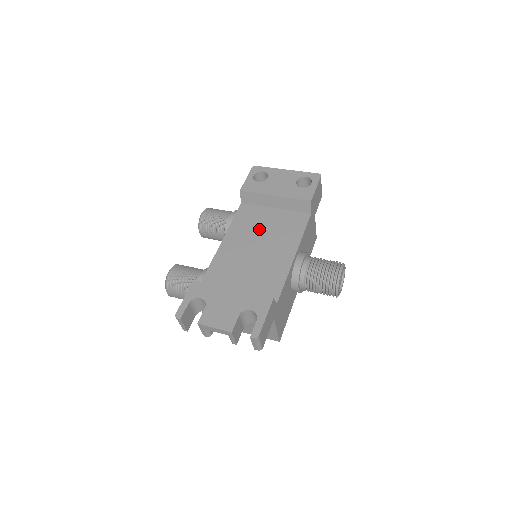
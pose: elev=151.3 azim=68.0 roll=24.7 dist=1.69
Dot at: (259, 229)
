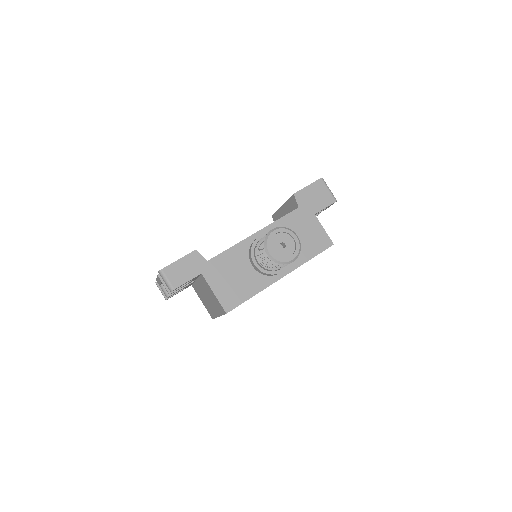
Dot at: occluded
